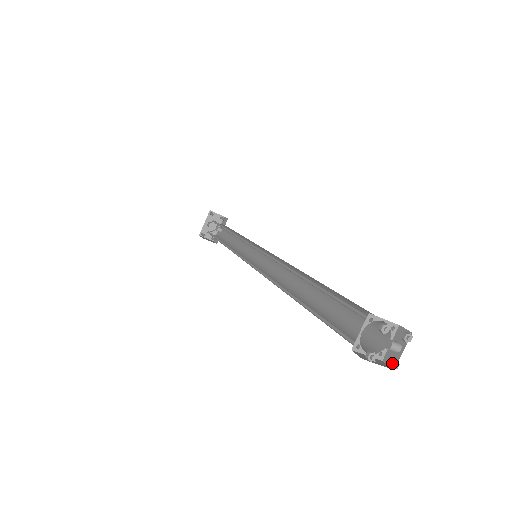
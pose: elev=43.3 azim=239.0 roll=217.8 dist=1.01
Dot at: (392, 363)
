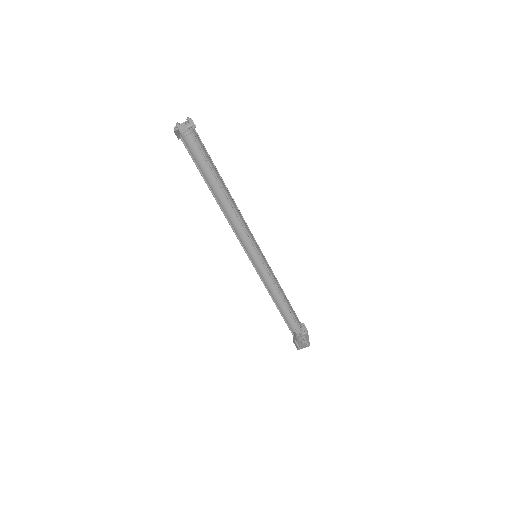
Dot at: (185, 123)
